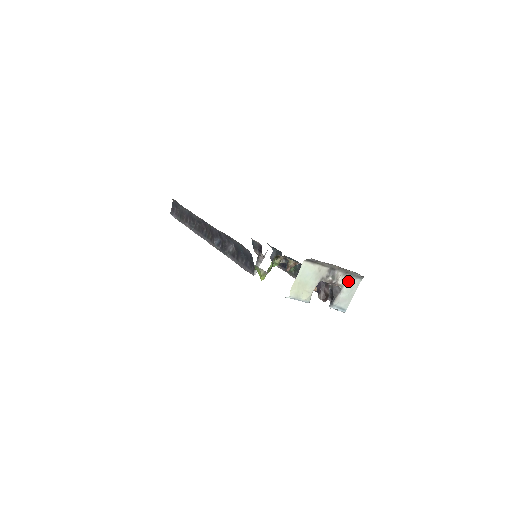
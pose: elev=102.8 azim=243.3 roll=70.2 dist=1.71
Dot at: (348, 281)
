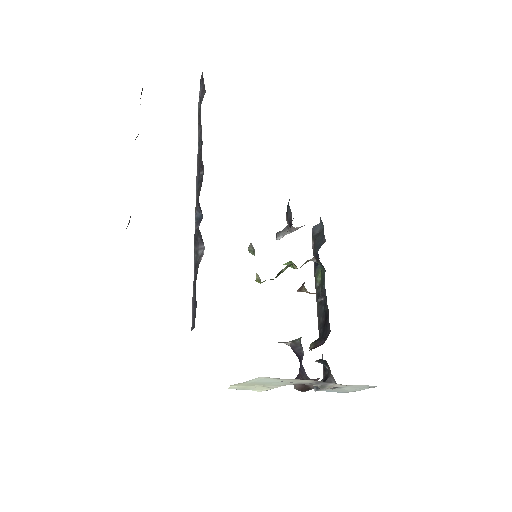
Dot at: (356, 385)
